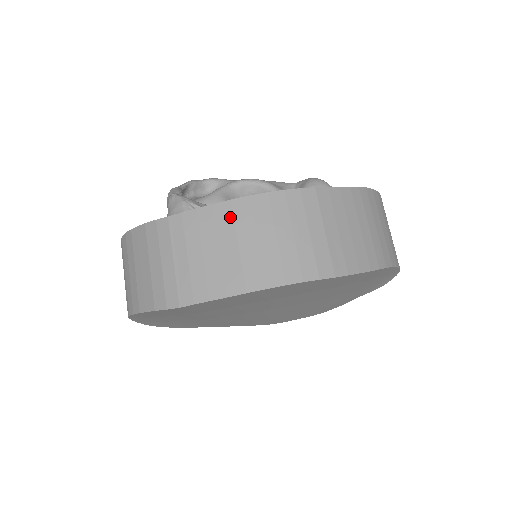
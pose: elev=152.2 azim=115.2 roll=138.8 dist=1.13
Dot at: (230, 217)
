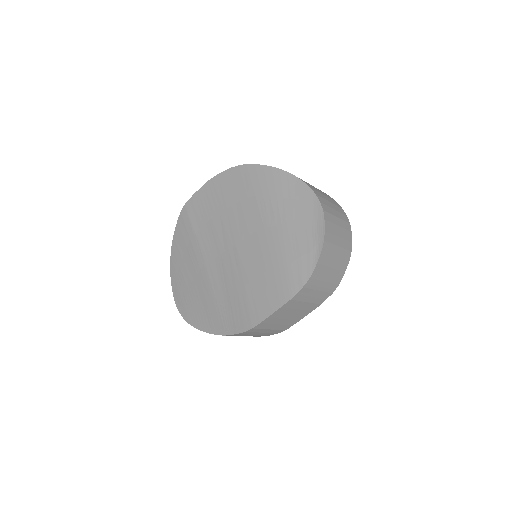
Dot at: occluded
